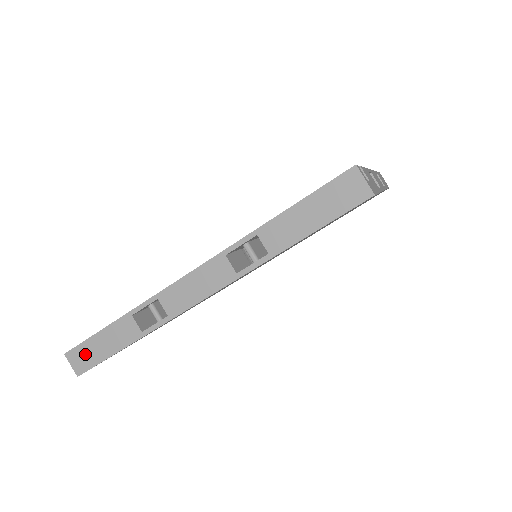
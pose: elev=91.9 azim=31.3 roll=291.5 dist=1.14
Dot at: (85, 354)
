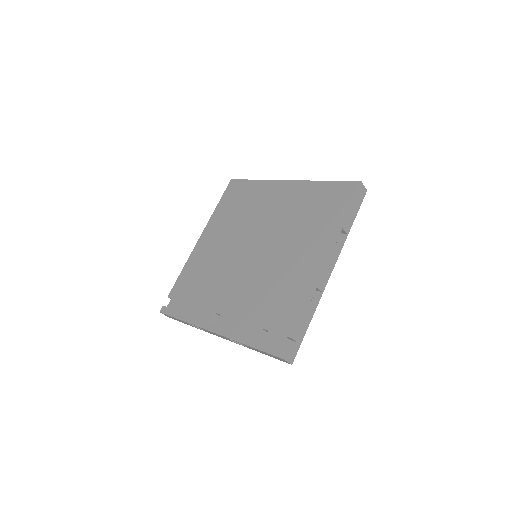
Dot at: (170, 317)
